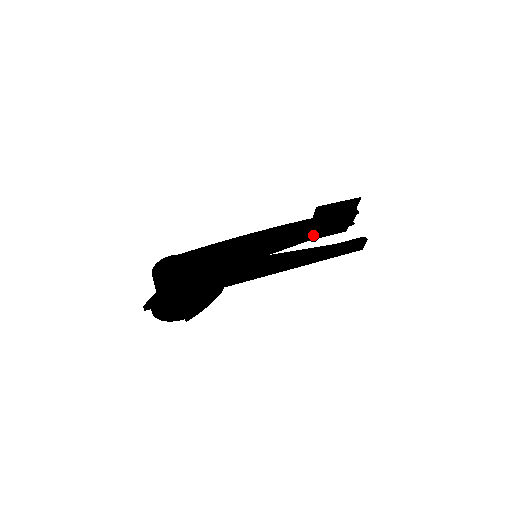
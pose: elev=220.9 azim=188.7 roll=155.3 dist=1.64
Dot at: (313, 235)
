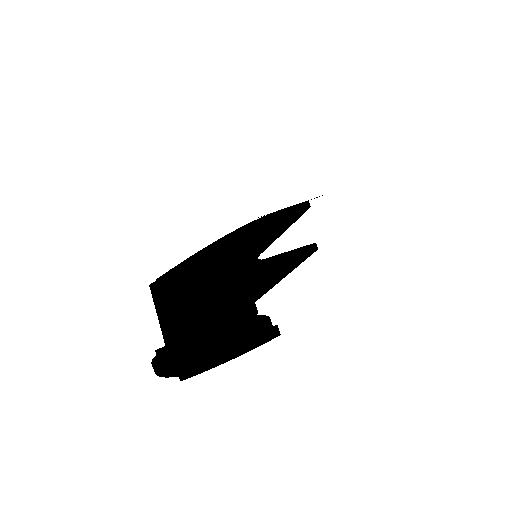
Dot at: occluded
